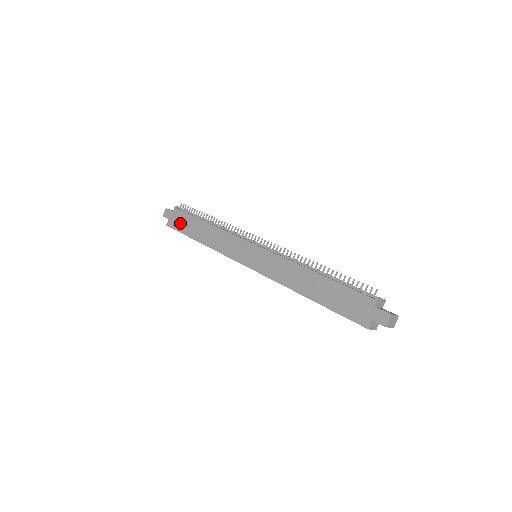
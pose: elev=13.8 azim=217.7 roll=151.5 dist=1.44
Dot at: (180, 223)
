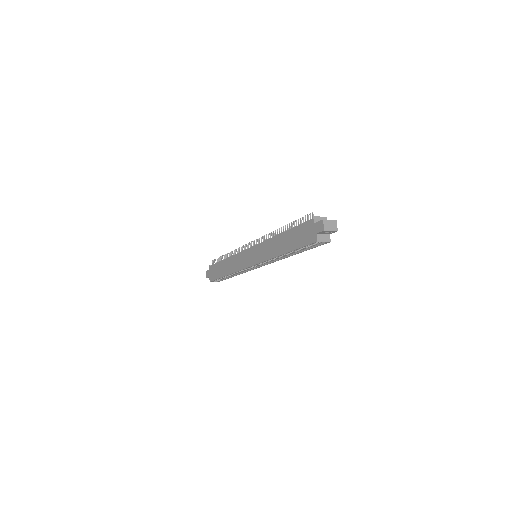
Dot at: (215, 273)
